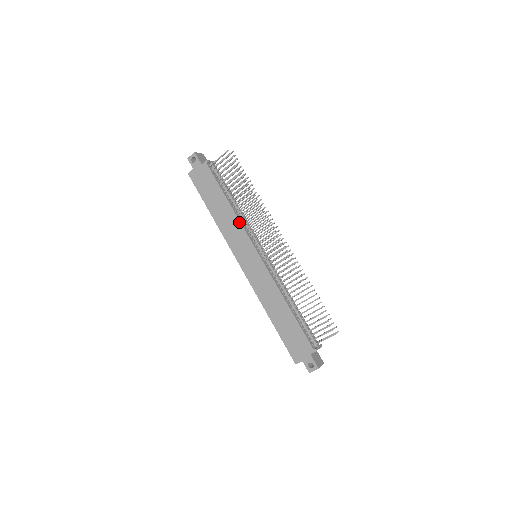
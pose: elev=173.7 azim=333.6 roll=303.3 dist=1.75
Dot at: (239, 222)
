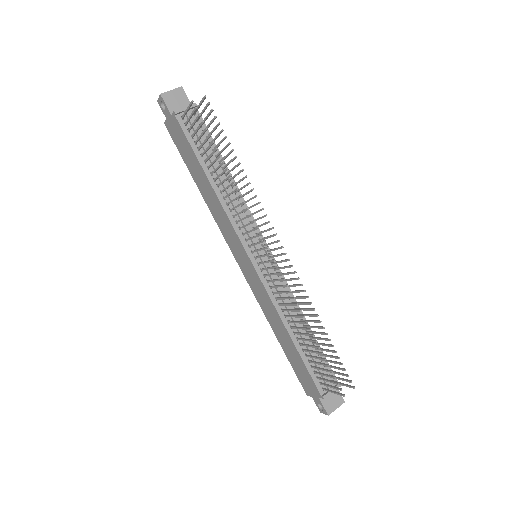
Dot at: (224, 212)
